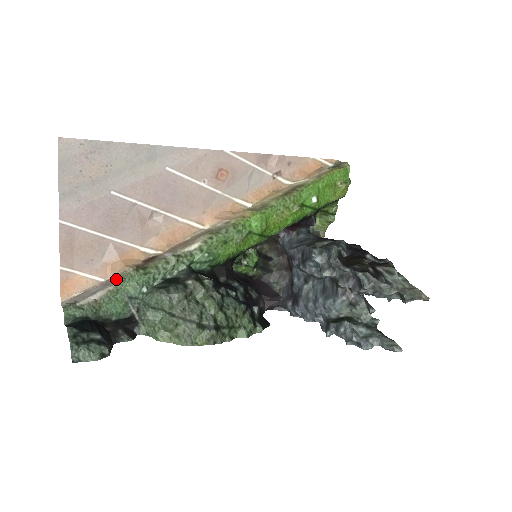
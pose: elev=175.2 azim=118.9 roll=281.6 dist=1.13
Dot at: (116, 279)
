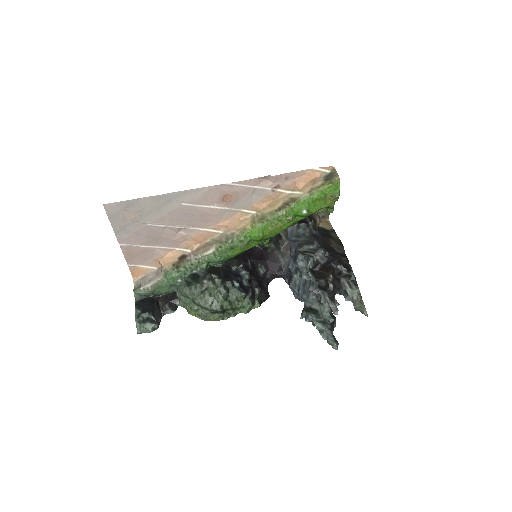
Dot at: (162, 272)
